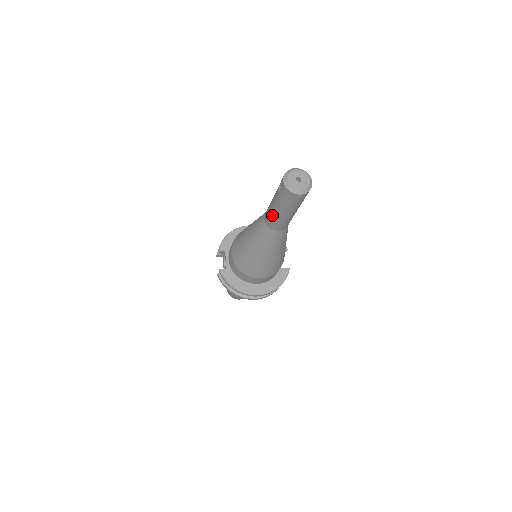
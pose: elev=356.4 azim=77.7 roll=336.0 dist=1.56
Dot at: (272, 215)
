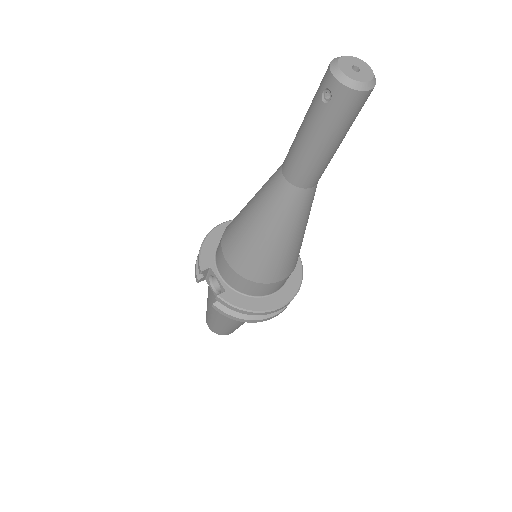
Dot at: (307, 160)
